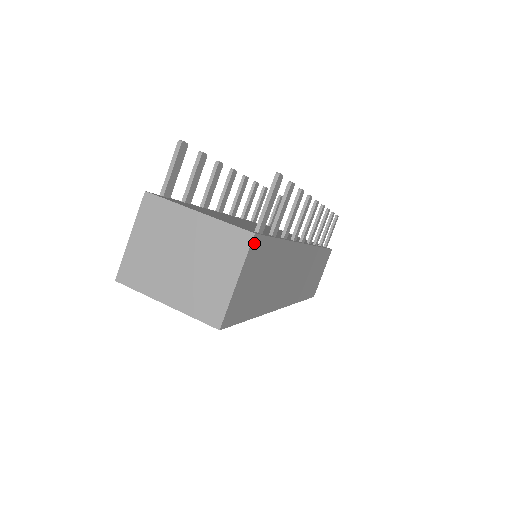
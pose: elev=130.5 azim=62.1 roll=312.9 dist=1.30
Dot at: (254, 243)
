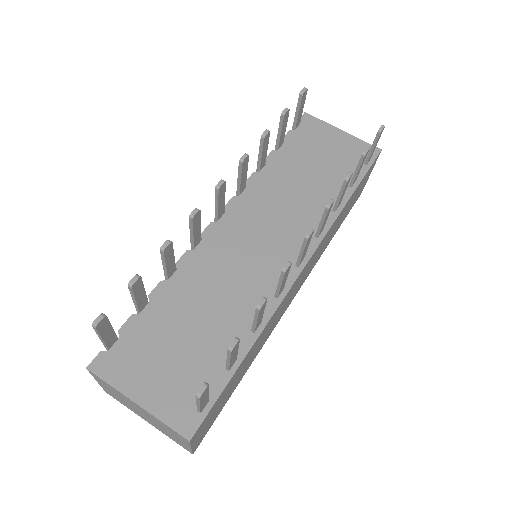
Dot at: (195, 435)
